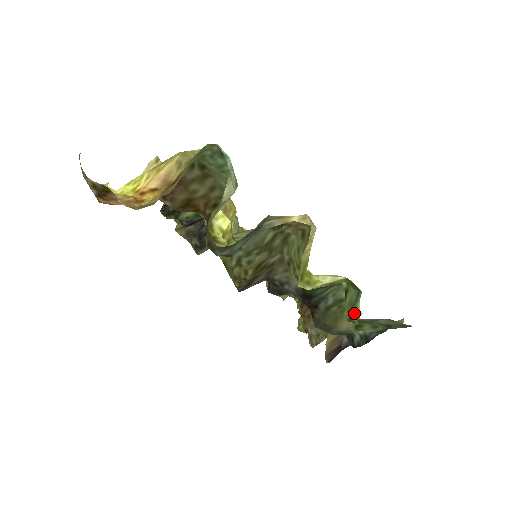
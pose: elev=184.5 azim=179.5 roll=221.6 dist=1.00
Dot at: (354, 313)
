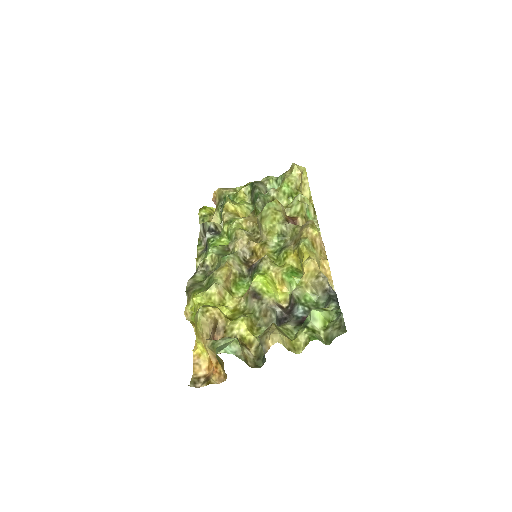
Dot at: (323, 342)
